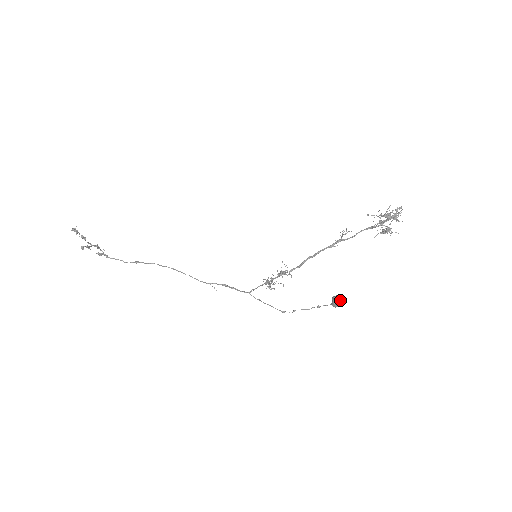
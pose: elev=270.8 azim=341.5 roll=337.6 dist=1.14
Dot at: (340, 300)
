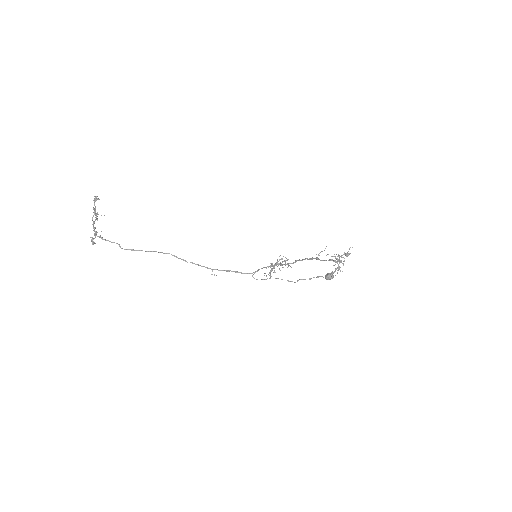
Dot at: occluded
